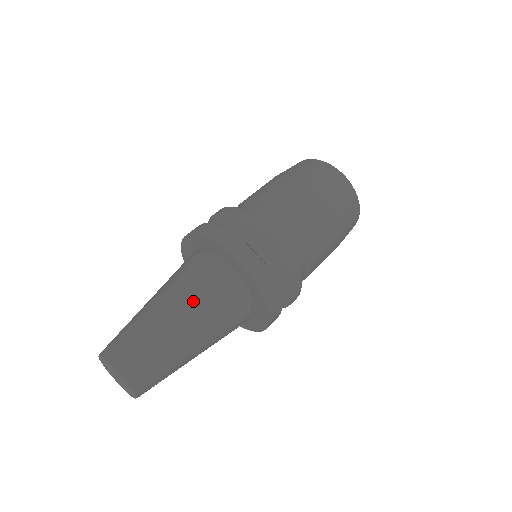
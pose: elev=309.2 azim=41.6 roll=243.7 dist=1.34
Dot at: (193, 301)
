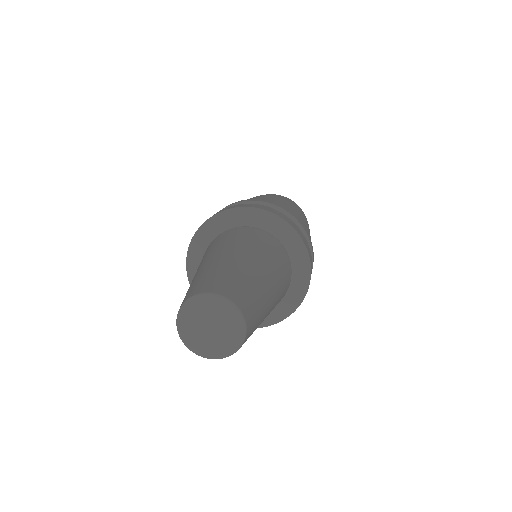
Dot at: (277, 273)
